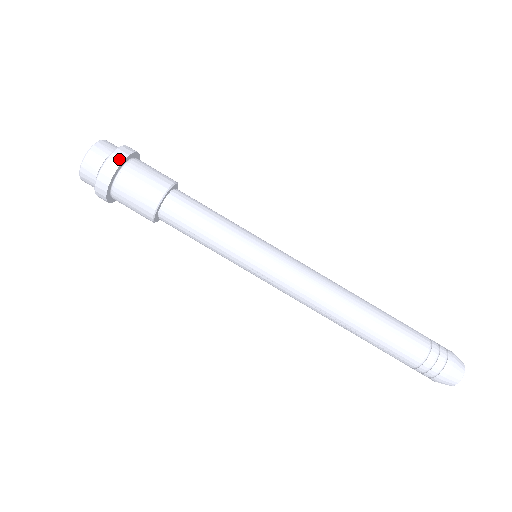
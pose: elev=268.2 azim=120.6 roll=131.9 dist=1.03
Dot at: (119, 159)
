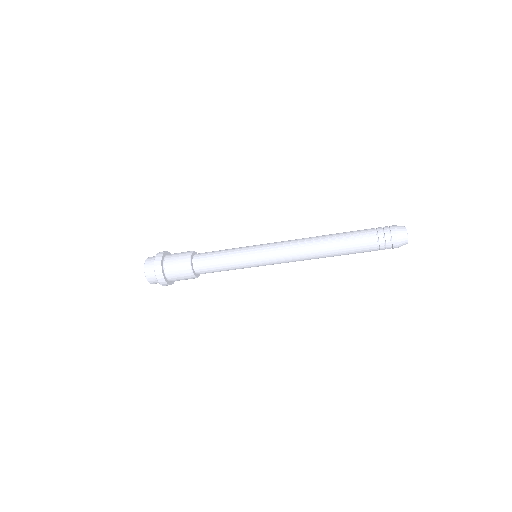
Dot at: (164, 283)
